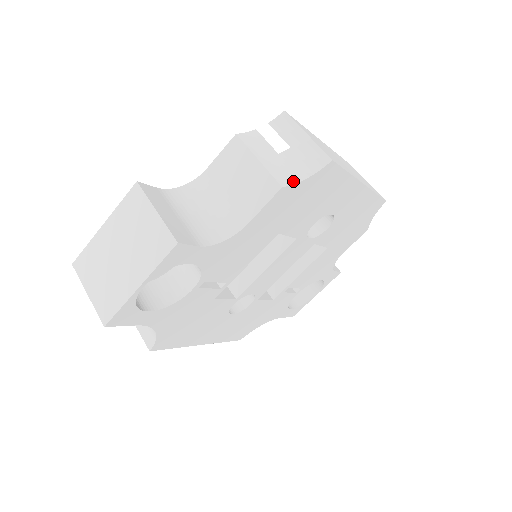
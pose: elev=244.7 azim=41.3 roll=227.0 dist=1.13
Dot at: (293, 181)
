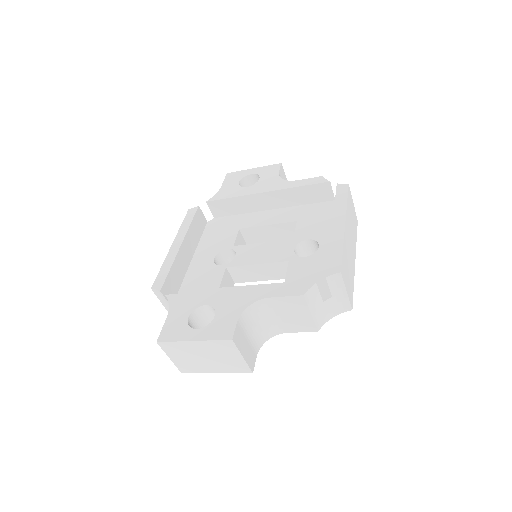
Dot at: (325, 322)
